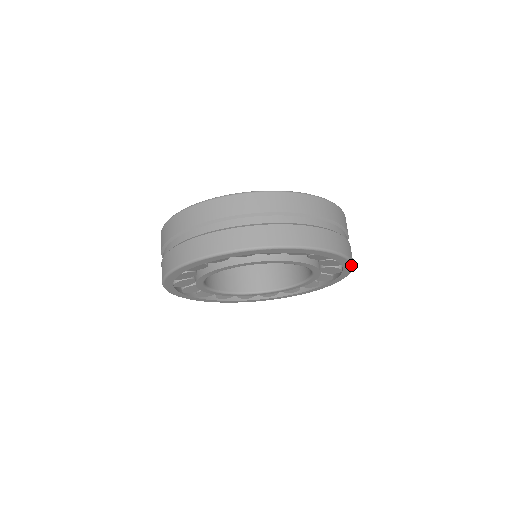
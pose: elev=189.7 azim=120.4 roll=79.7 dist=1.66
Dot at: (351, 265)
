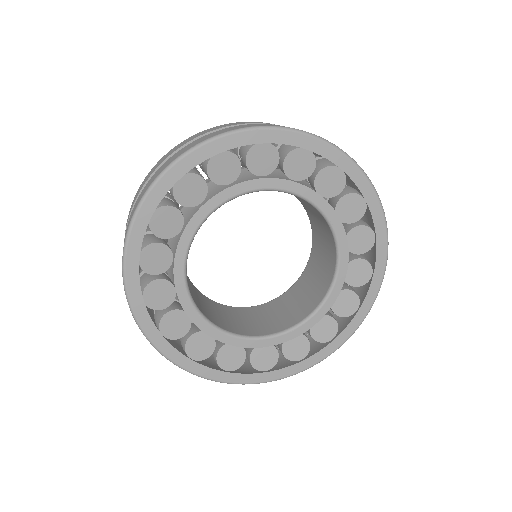
Dot at: (362, 321)
